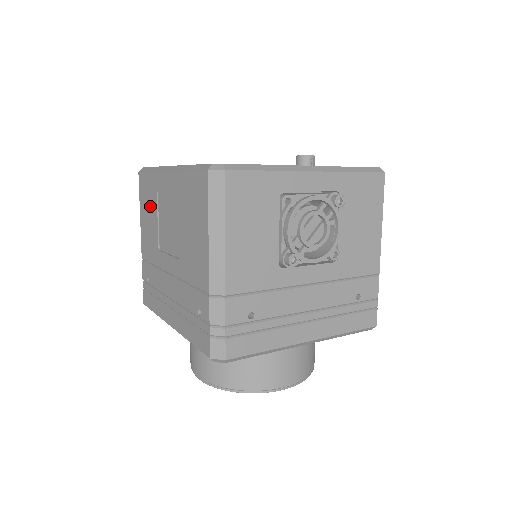
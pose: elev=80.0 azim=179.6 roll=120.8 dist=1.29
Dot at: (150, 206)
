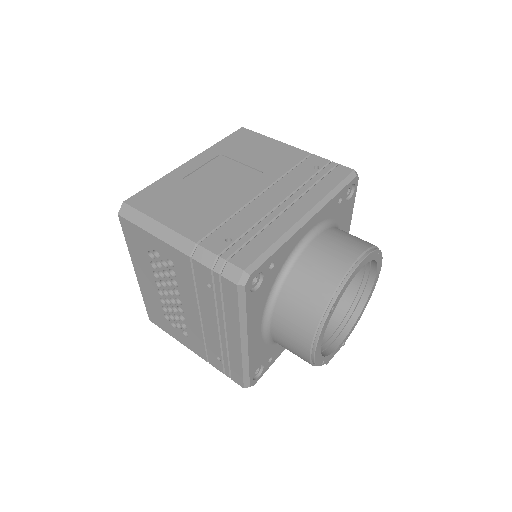
Dot at: (178, 195)
